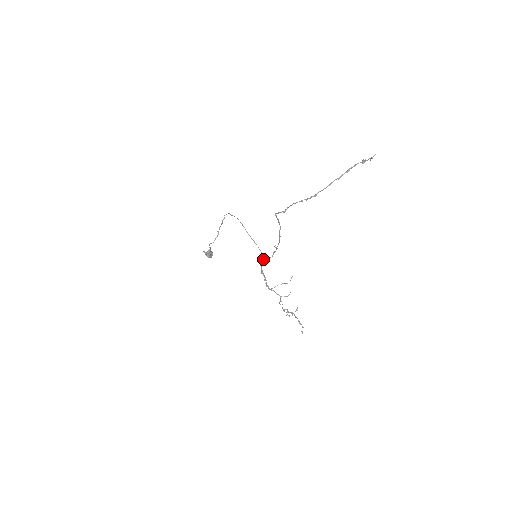
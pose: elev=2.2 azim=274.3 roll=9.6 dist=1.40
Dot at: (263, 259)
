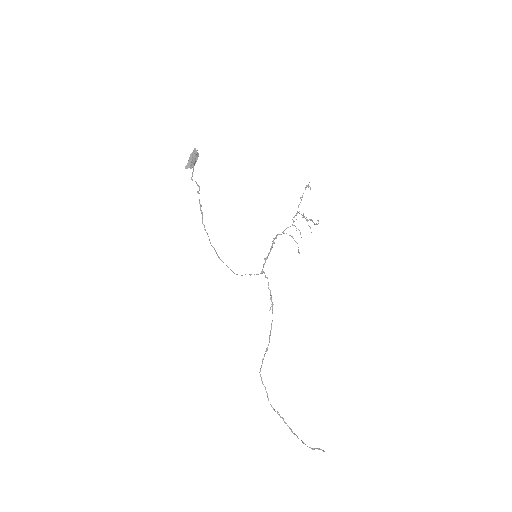
Dot at: (263, 272)
